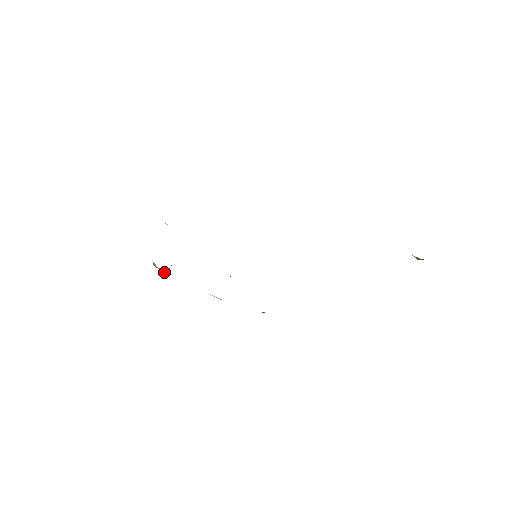
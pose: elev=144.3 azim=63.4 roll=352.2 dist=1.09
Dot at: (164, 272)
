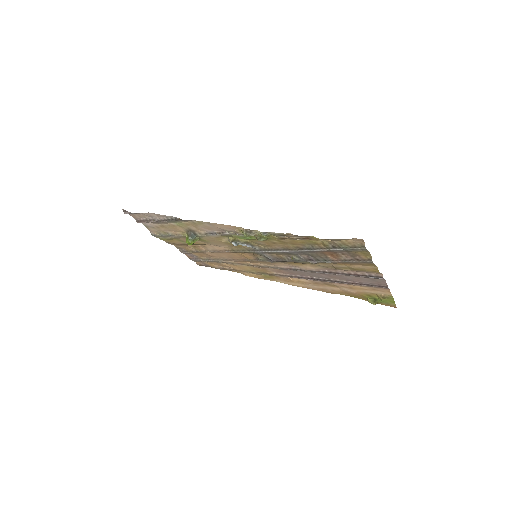
Dot at: (191, 241)
